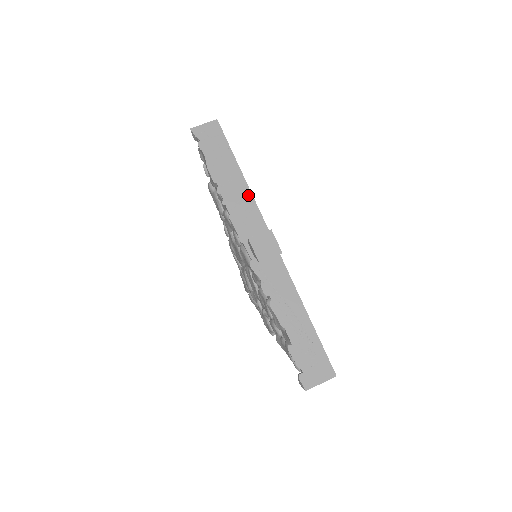
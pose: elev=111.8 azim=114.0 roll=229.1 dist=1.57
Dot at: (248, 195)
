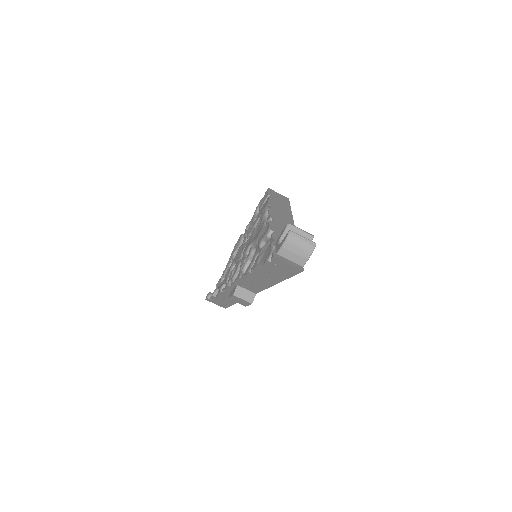
Dot at: (266, 286)
